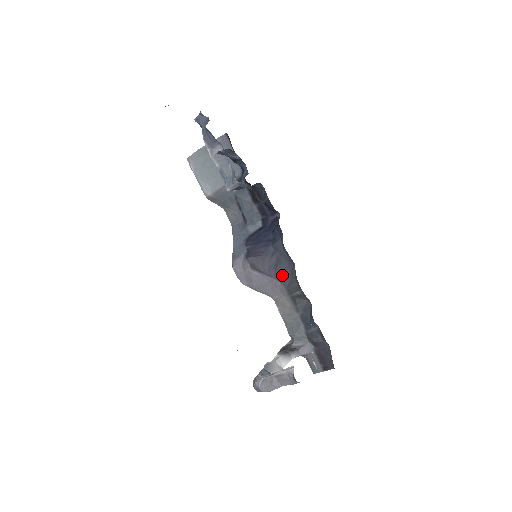
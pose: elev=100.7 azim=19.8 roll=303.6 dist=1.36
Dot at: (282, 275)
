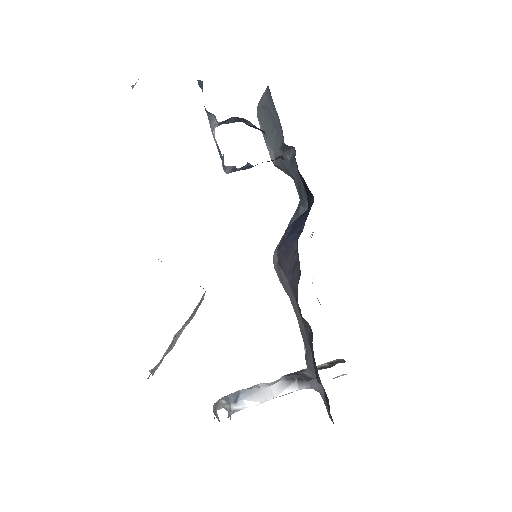
Dot at: (294, 283)
